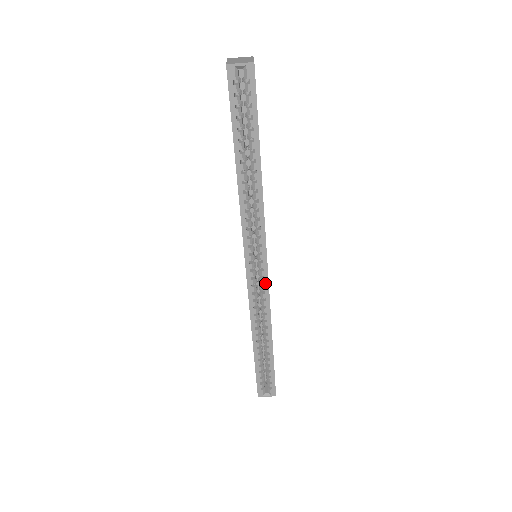
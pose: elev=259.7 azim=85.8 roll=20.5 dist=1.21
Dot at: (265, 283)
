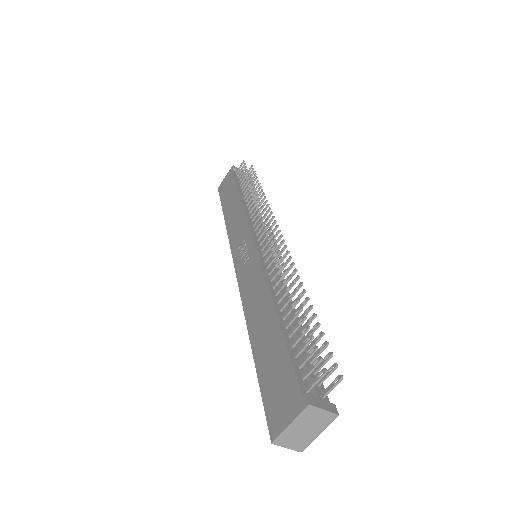
Dot at: occluded
